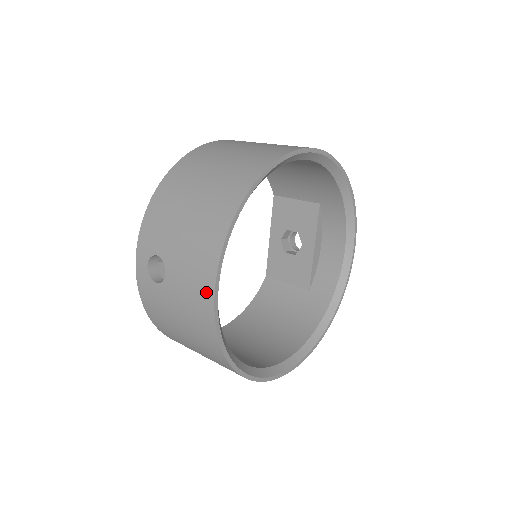
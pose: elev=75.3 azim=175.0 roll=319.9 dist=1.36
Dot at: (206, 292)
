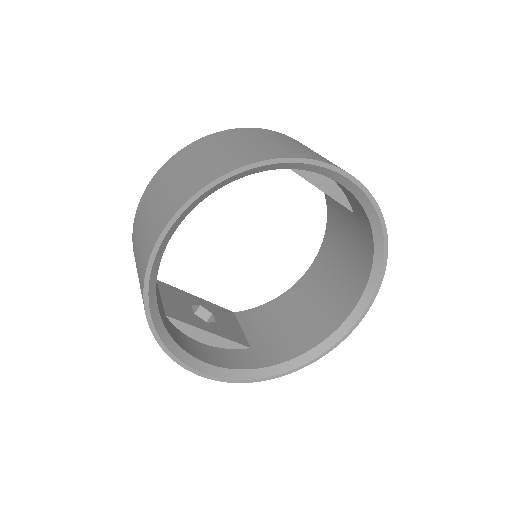
Dot at: occluded
